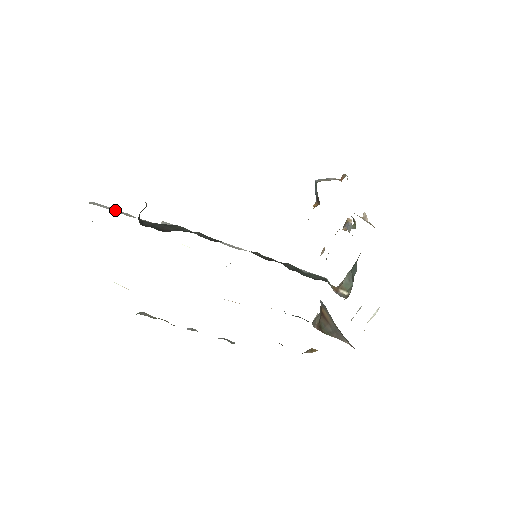
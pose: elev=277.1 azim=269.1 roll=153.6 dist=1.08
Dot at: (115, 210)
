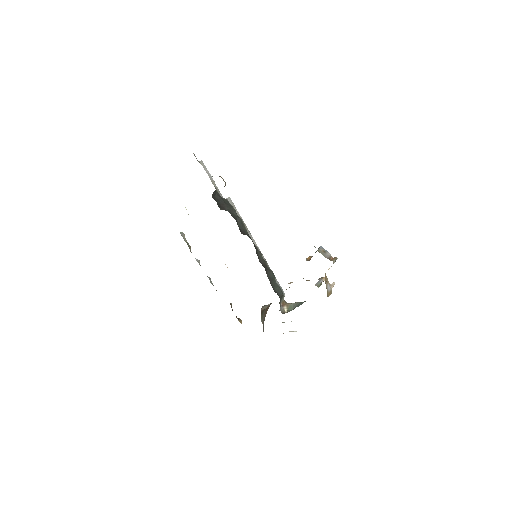
Dot at: (209, 175)
